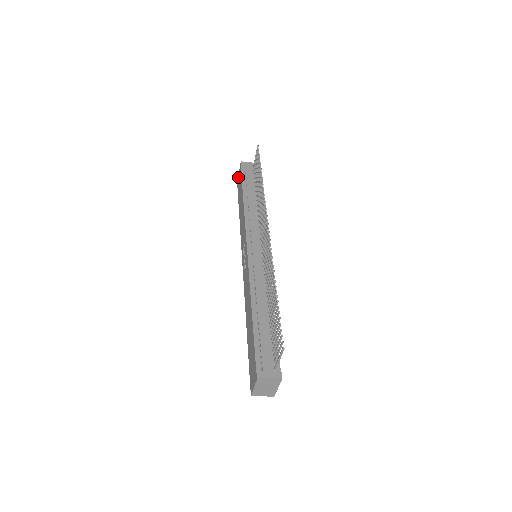
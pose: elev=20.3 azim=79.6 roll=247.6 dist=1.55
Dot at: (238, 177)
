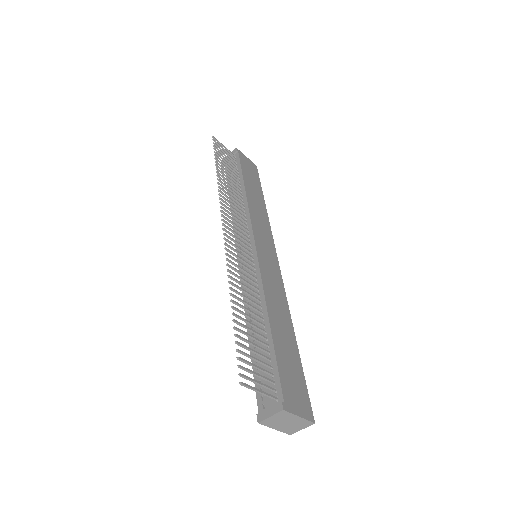
Dot at: occluded
